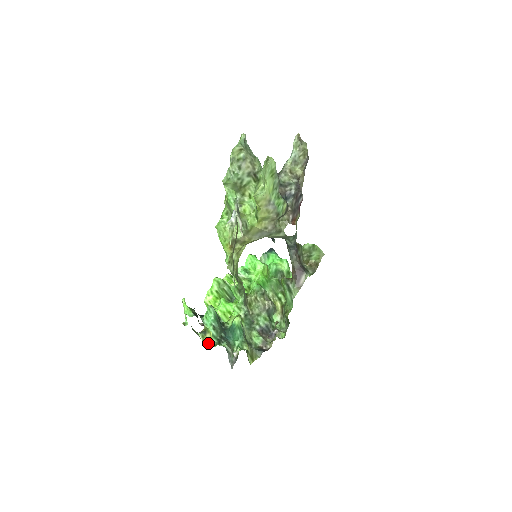
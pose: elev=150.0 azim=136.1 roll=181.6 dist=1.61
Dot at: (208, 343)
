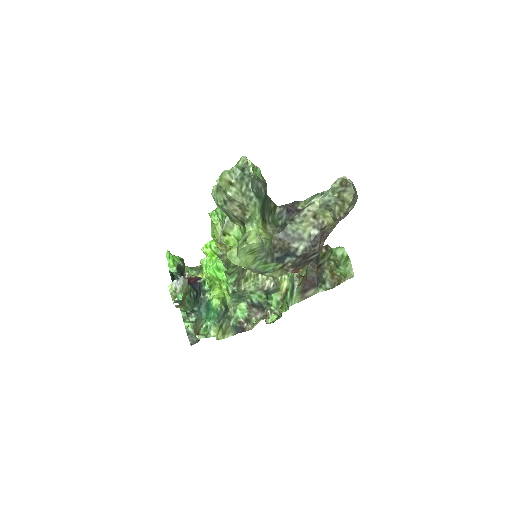
Dot at: occluded
